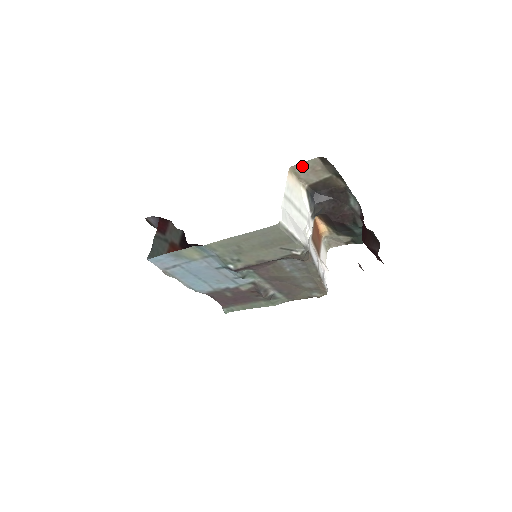
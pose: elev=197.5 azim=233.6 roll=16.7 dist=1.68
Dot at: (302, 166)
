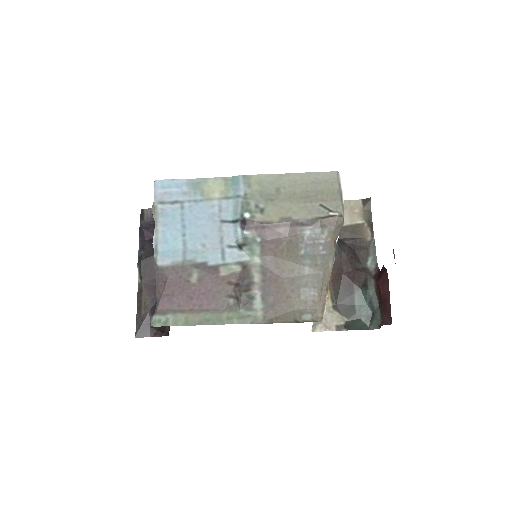
Dot at: occluded
